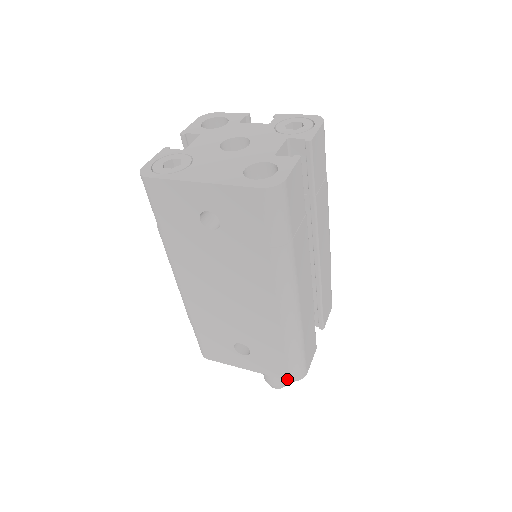
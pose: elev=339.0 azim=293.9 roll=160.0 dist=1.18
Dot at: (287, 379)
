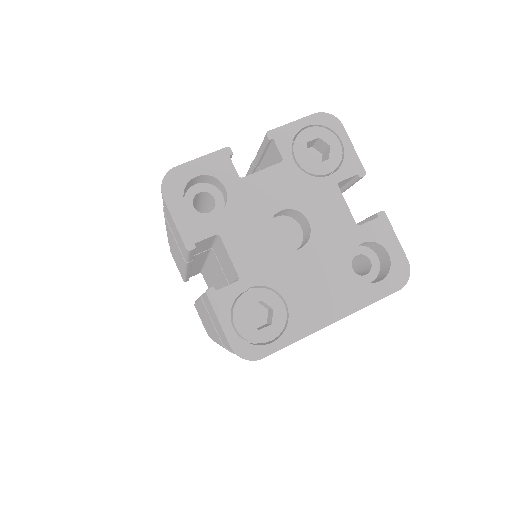
Dot at: occluded
